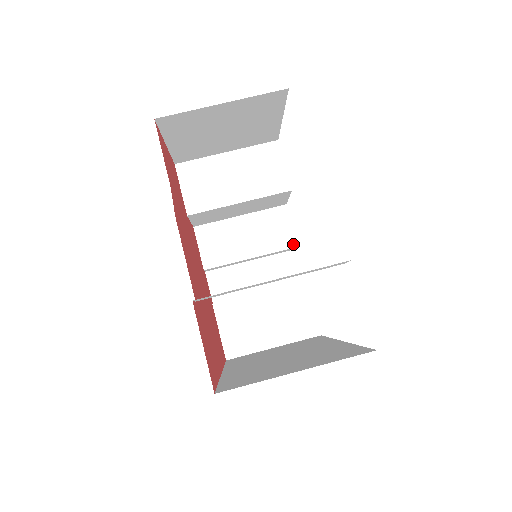
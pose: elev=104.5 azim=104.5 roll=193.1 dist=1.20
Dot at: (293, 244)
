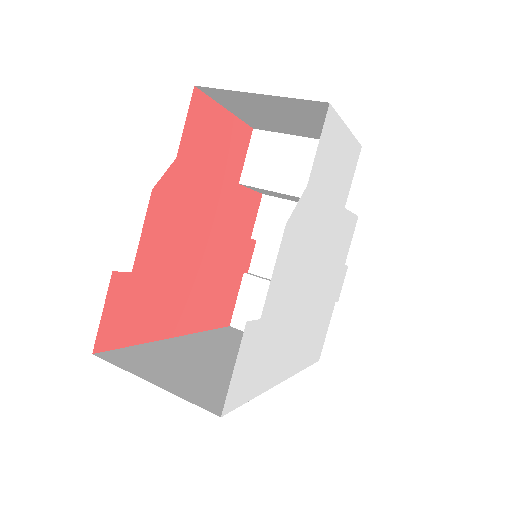
Dot at: occluded
